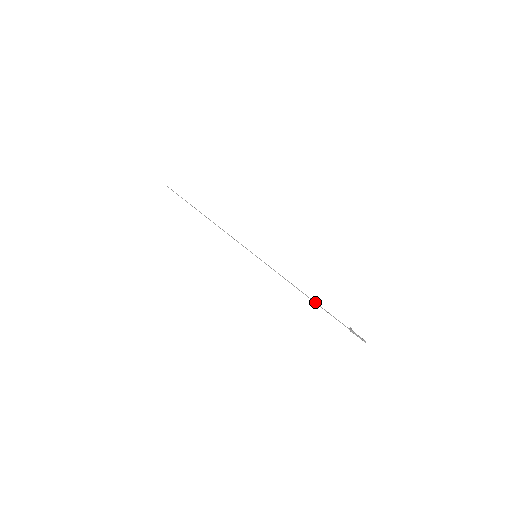
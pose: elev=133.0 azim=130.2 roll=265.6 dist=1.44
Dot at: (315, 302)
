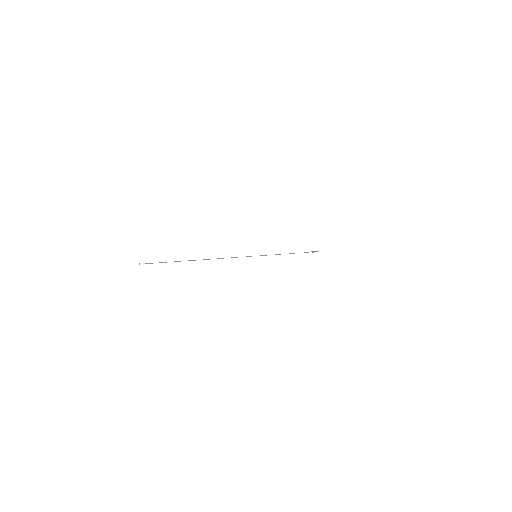
Dot at: occluded
